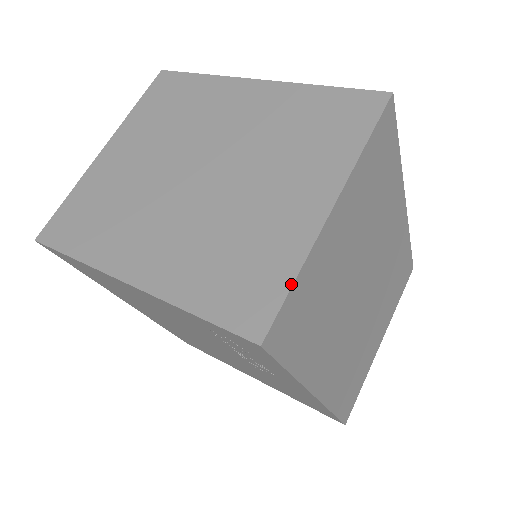
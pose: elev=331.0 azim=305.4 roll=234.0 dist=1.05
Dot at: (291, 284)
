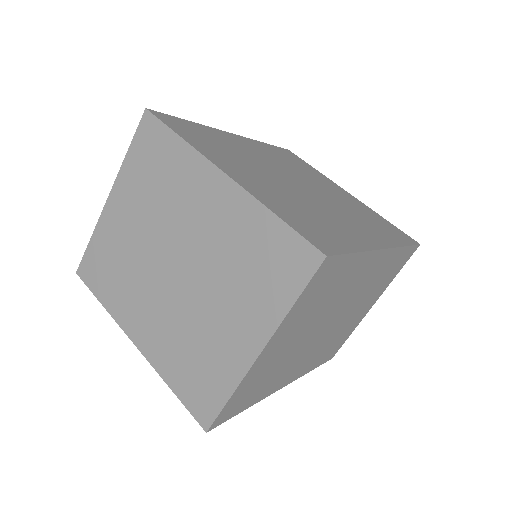
Dot at: (226, 401)
